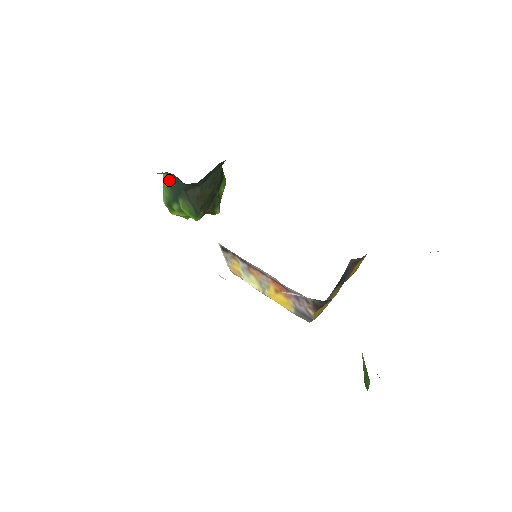
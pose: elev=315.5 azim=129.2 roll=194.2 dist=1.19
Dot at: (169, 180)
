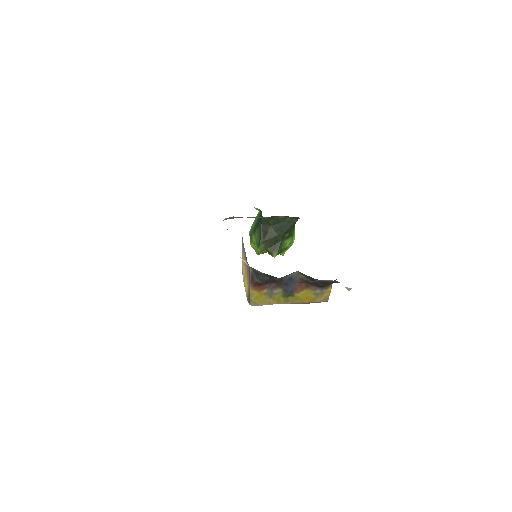
Dot at: (259, 216)
